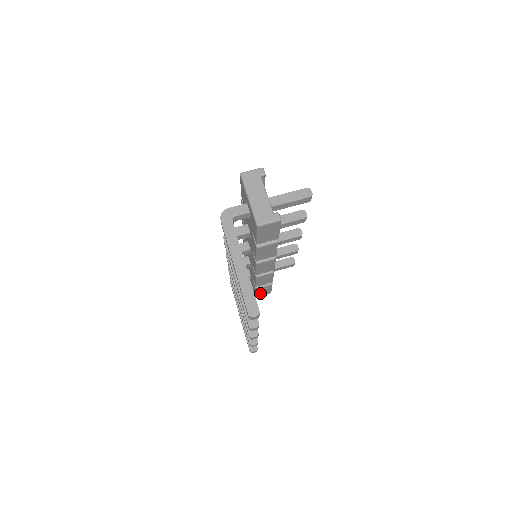
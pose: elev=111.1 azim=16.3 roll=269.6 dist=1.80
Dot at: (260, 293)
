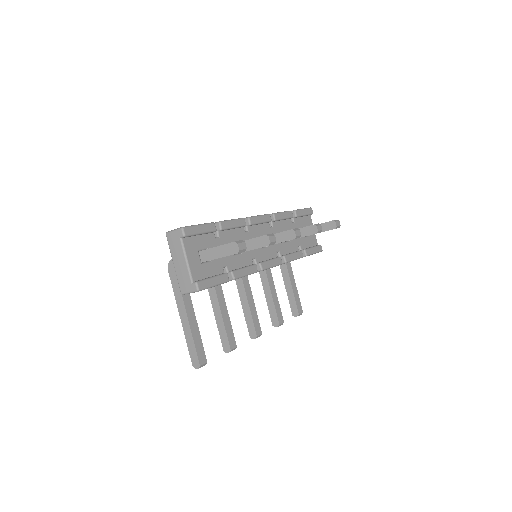
Dot at: occluded
